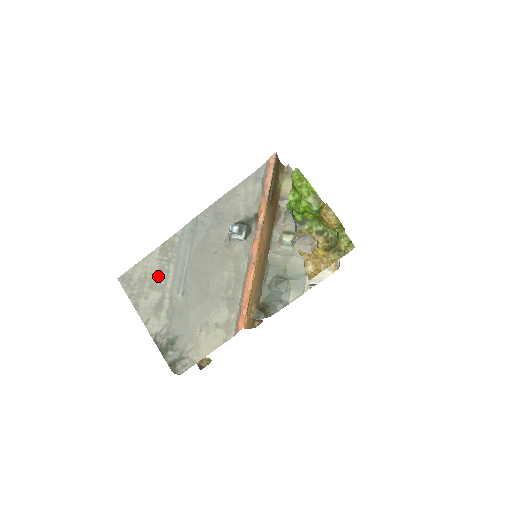
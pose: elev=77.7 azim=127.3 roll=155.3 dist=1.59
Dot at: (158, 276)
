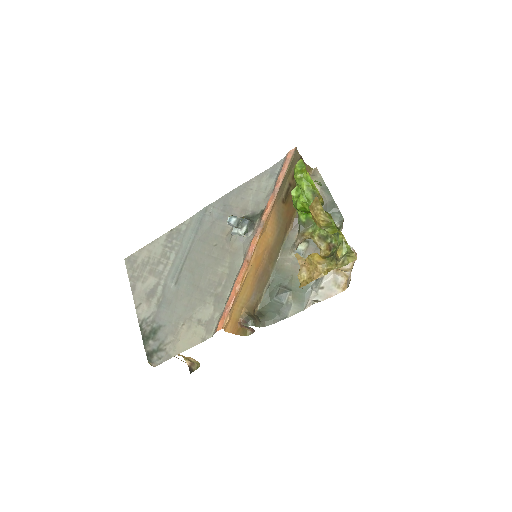
Dot at: (159, 262)
